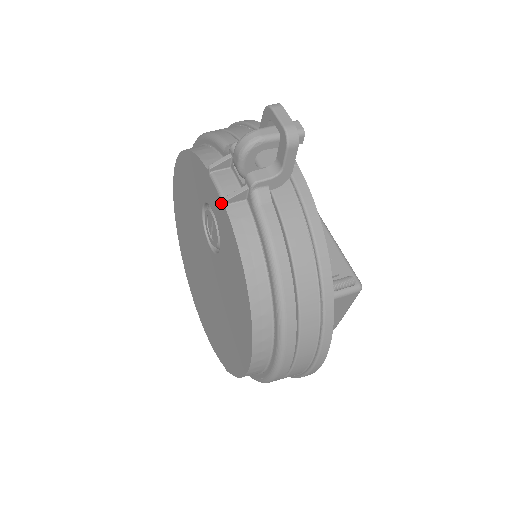
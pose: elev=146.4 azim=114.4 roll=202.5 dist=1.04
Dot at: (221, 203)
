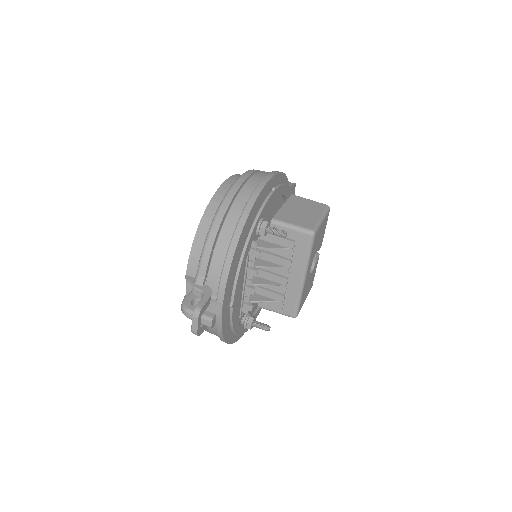
Dot at: (186, 293)
